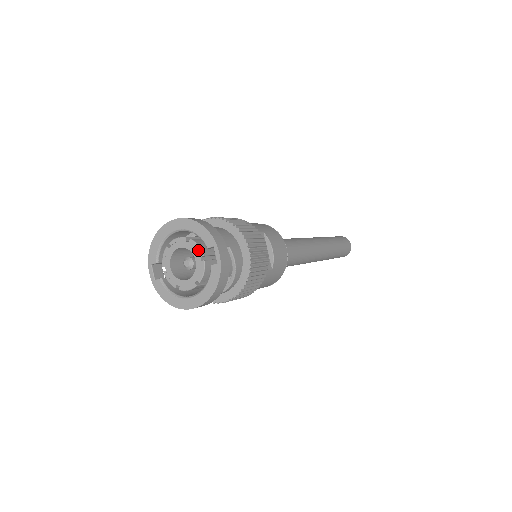
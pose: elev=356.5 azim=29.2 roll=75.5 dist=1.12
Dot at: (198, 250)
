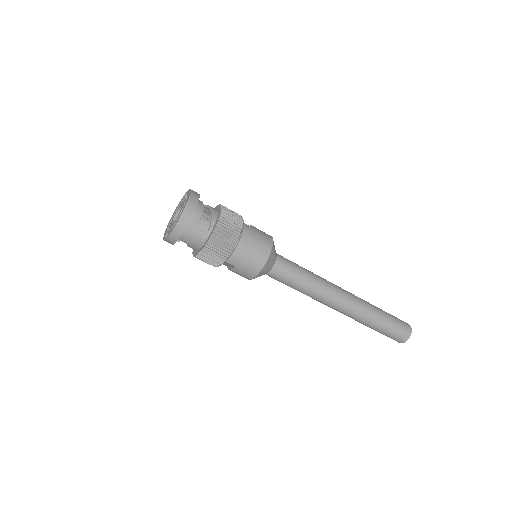
Dot at: (181, 203)
